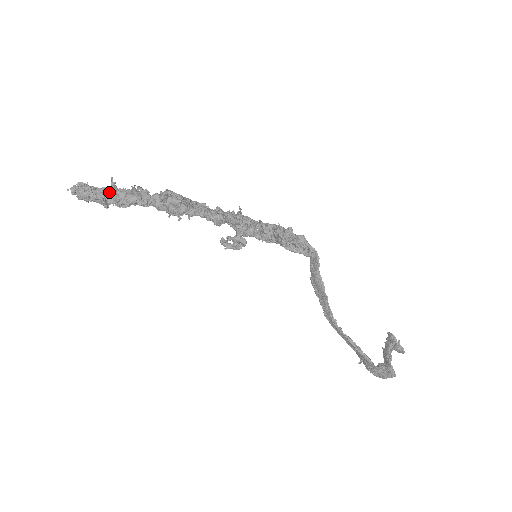
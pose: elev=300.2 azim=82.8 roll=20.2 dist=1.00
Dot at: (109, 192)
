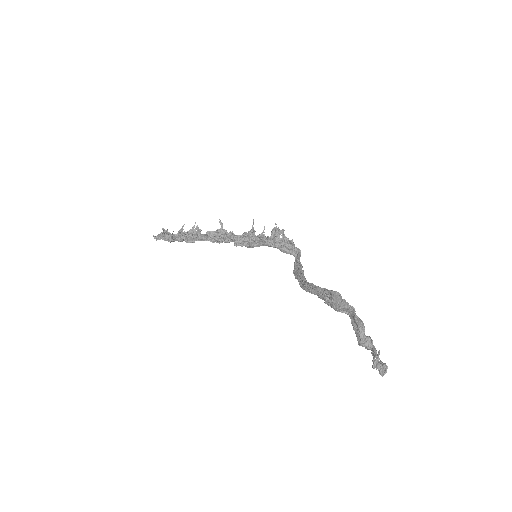
Dot at: (177, 236)
